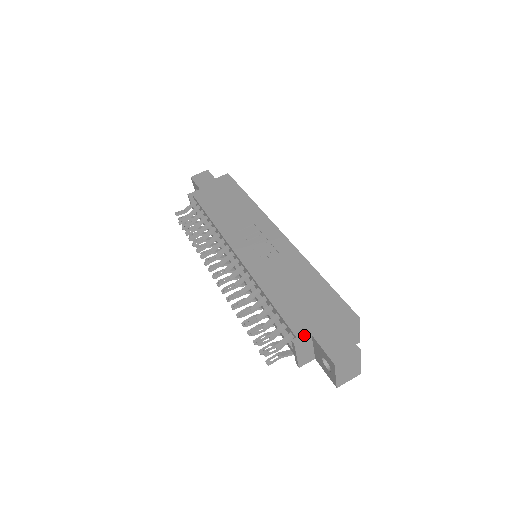
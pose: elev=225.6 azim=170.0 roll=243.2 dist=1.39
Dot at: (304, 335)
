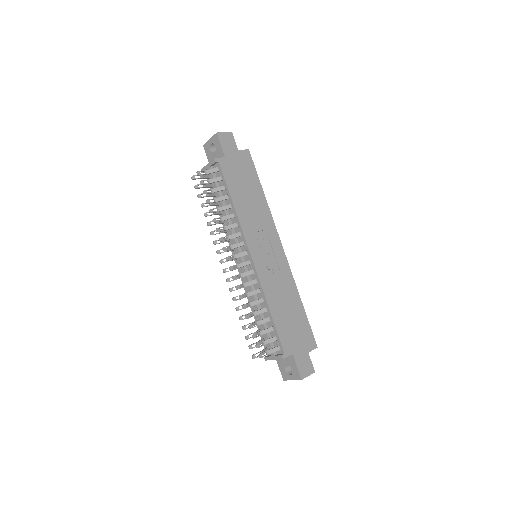
Dot at: (289, 353)
